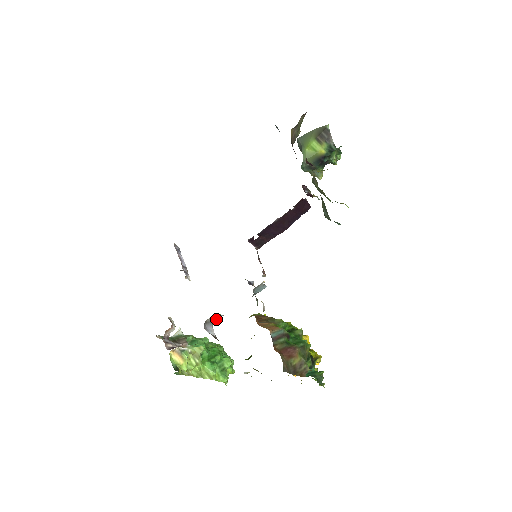
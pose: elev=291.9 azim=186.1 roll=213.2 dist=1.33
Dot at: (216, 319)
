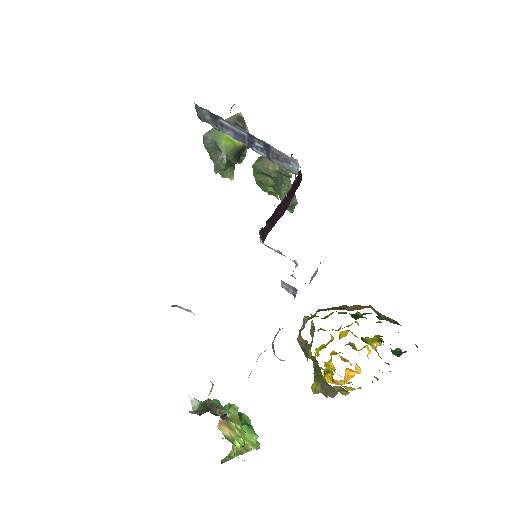
Dot at: occluded
